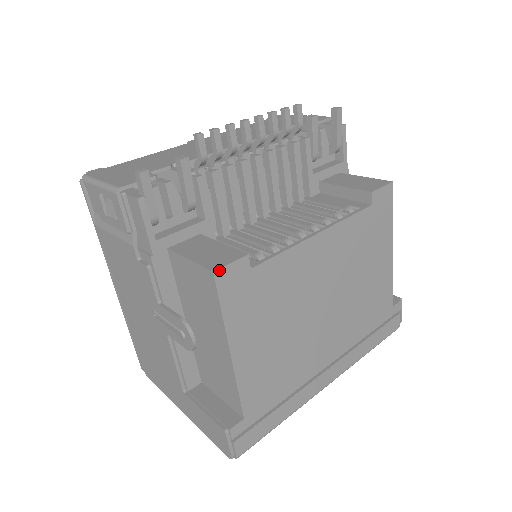
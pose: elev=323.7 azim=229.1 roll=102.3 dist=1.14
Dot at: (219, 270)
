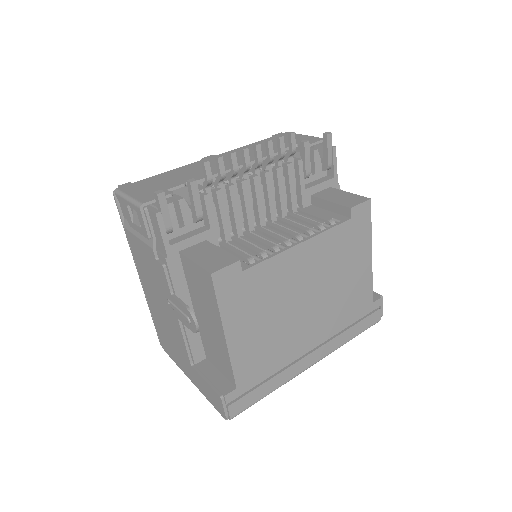
Dot at: (216, 272)
